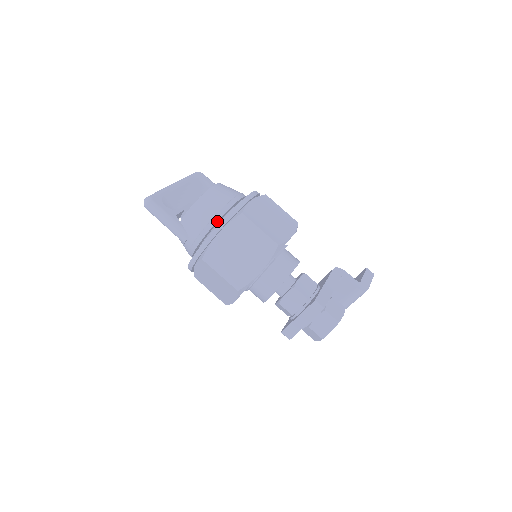
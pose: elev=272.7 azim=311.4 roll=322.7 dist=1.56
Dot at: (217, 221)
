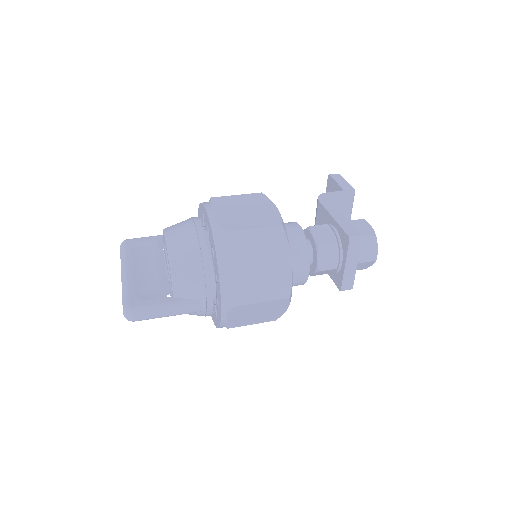
Dot at: (208, 262)
